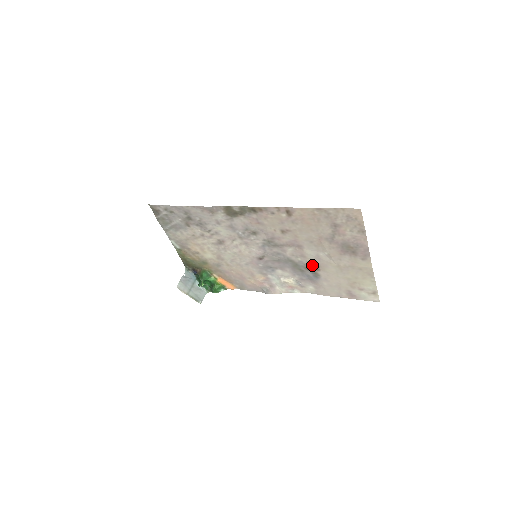
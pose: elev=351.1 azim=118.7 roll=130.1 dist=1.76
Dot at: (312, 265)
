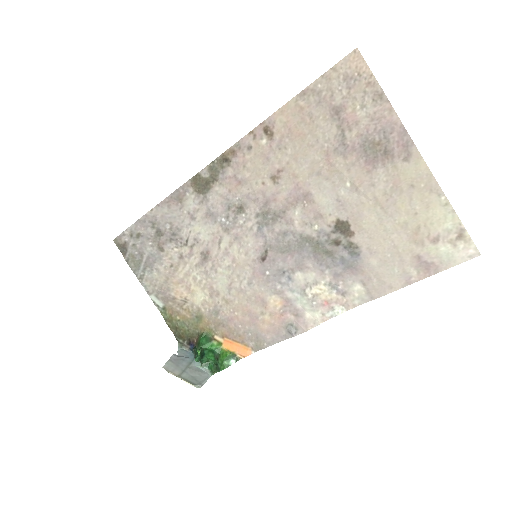
Dot at: (339, 229)
